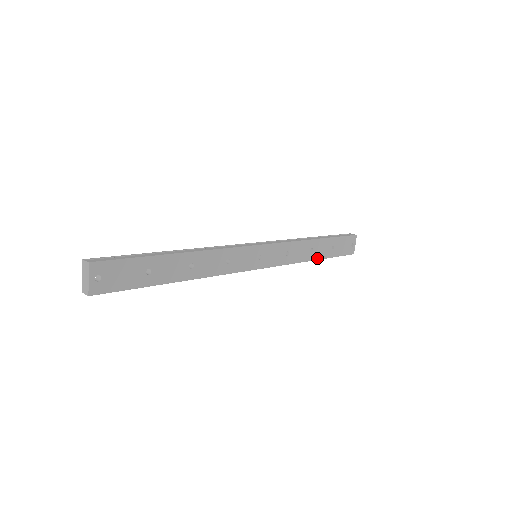
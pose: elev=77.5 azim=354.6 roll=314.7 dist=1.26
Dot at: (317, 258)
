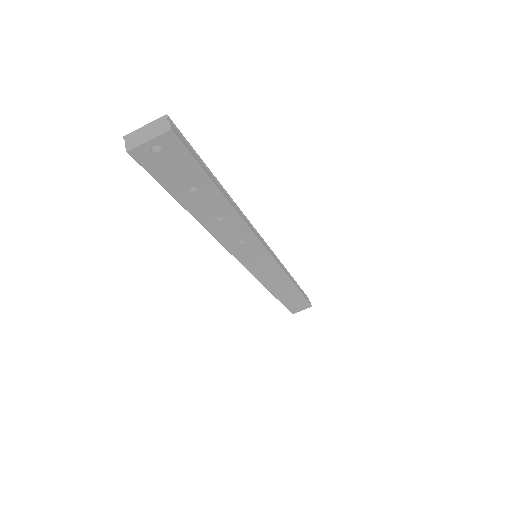
Dot at: (277, 296)
